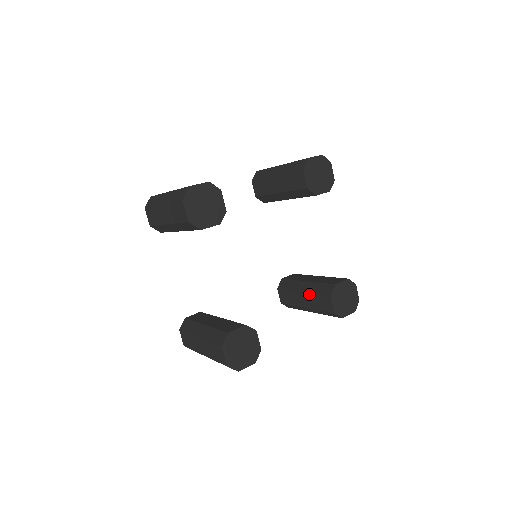
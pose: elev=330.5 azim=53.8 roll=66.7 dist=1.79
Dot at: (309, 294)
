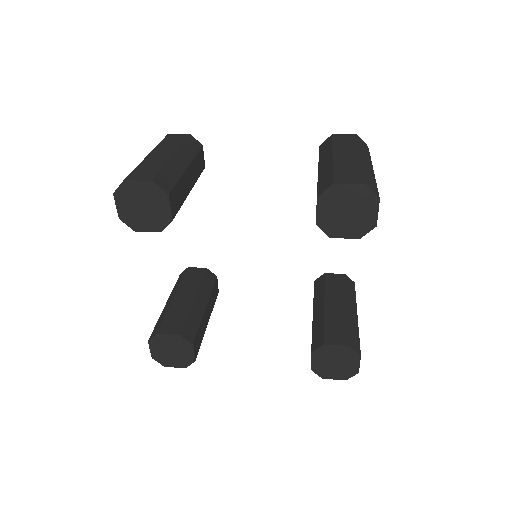
Dot at: (312, 324)
